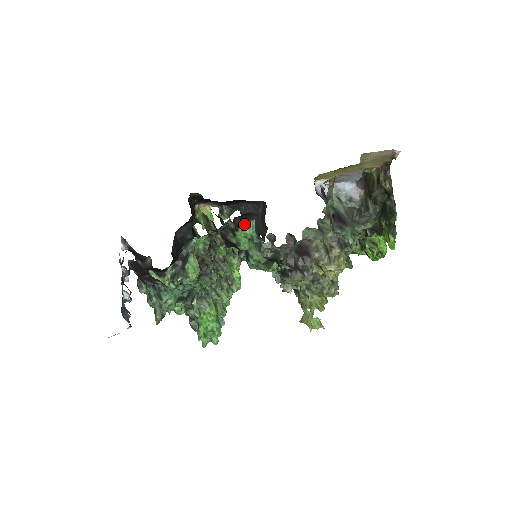
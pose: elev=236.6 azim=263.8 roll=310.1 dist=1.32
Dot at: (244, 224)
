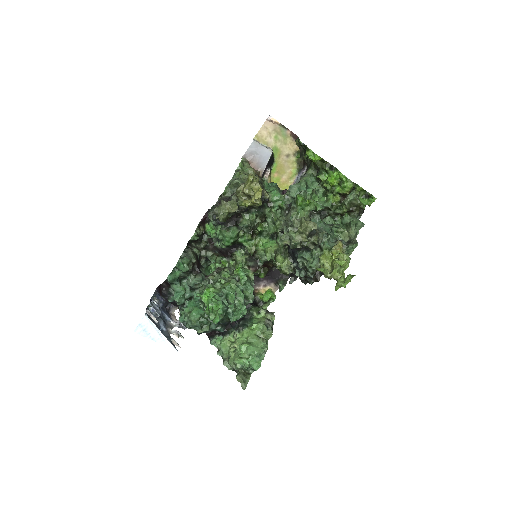
Dot at: (207, 222)
